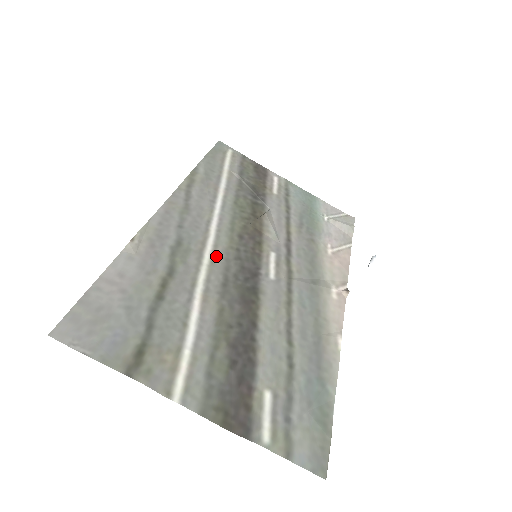
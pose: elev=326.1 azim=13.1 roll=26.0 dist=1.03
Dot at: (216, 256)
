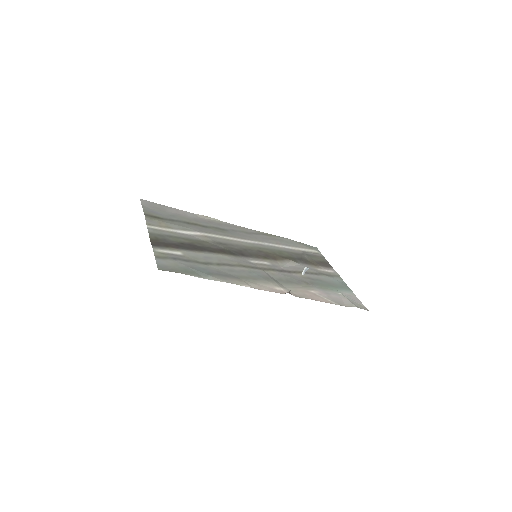
Dot at: (234, 241)
